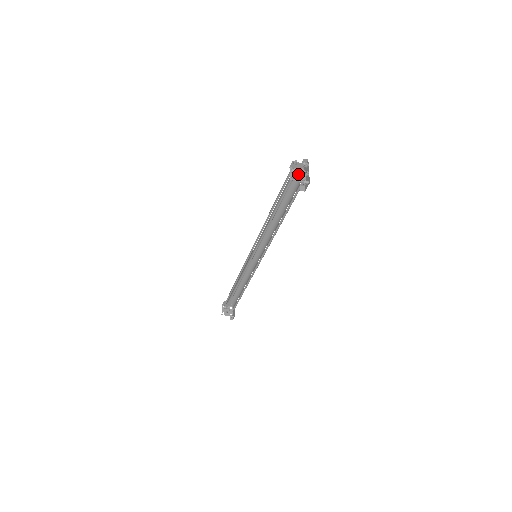
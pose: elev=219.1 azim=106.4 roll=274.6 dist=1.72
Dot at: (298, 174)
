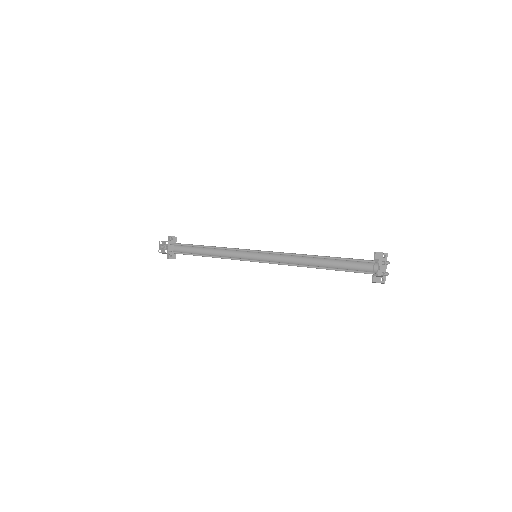
Dot at: occluded
